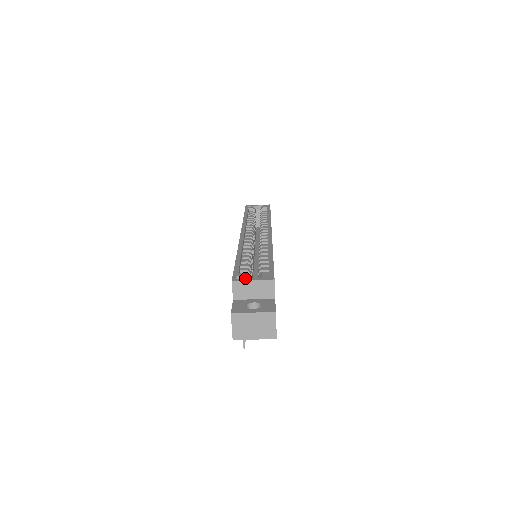
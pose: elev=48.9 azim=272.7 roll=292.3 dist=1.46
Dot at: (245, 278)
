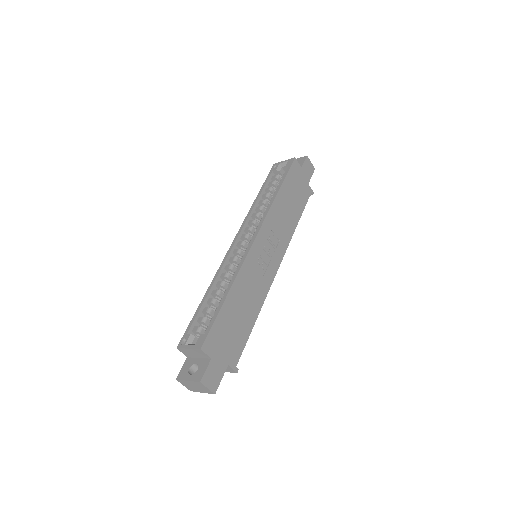
Dot at: (187, 343)
